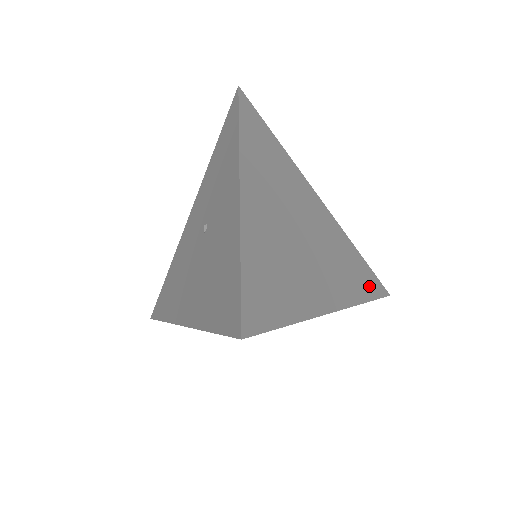
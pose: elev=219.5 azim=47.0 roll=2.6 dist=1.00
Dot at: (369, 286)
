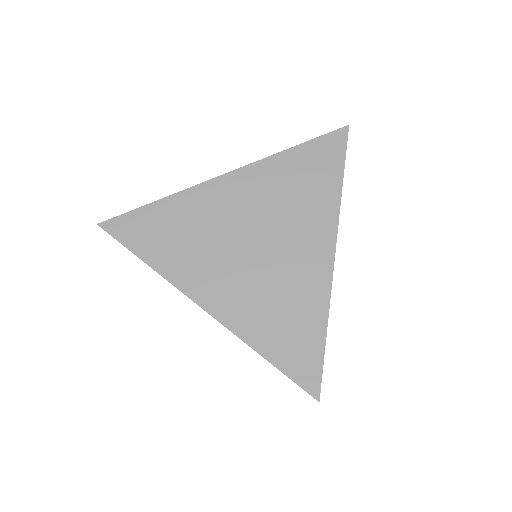
Dot at: (329, 165)
